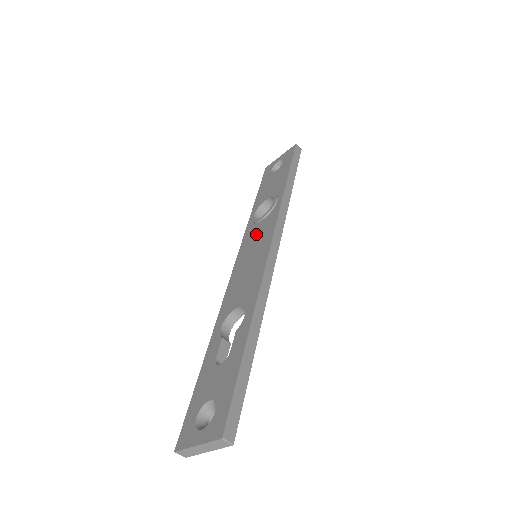
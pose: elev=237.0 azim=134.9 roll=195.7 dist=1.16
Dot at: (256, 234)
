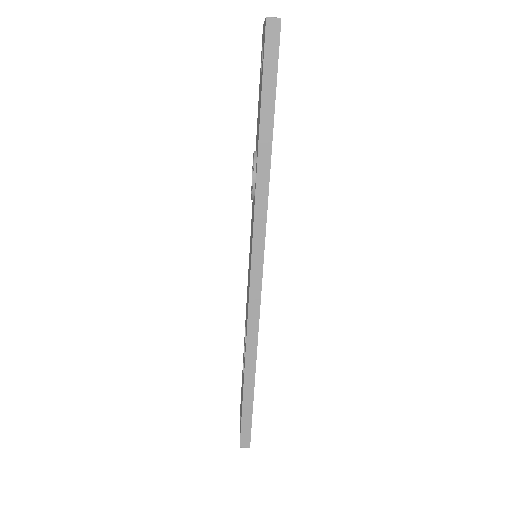
Dot at: occluded
